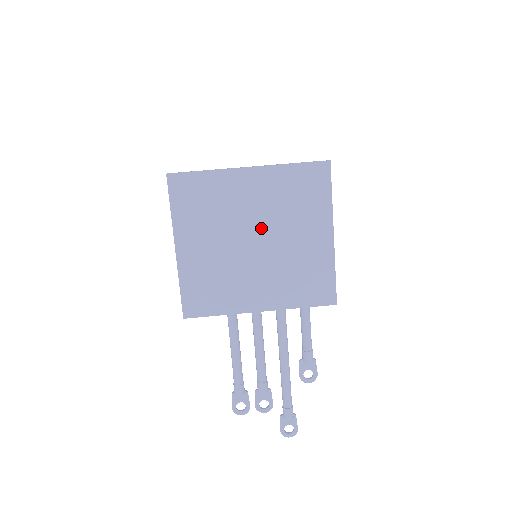
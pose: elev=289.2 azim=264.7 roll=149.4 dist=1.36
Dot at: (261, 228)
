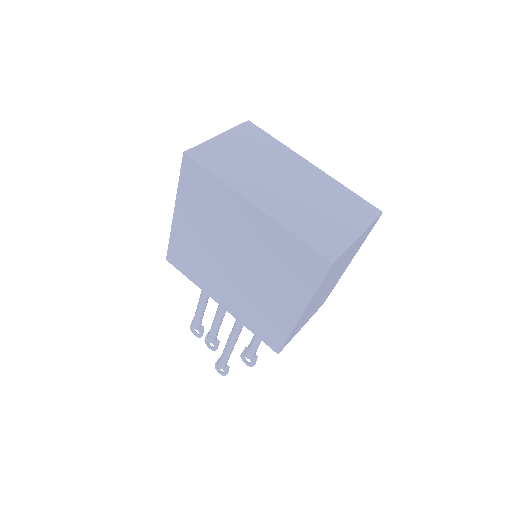
Dot at: (244, 257)
